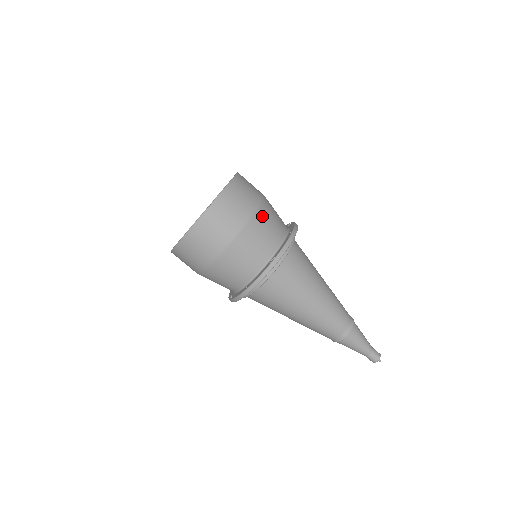
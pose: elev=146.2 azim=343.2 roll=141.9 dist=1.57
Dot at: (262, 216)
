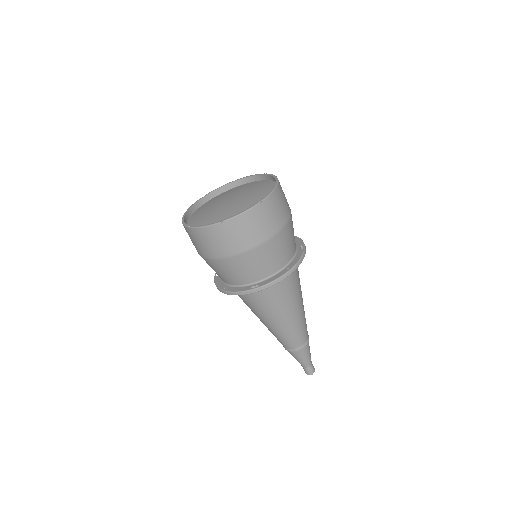
Dot at: (267, 248)
